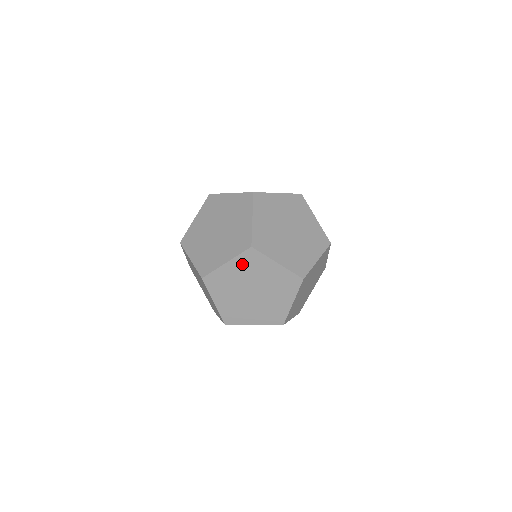
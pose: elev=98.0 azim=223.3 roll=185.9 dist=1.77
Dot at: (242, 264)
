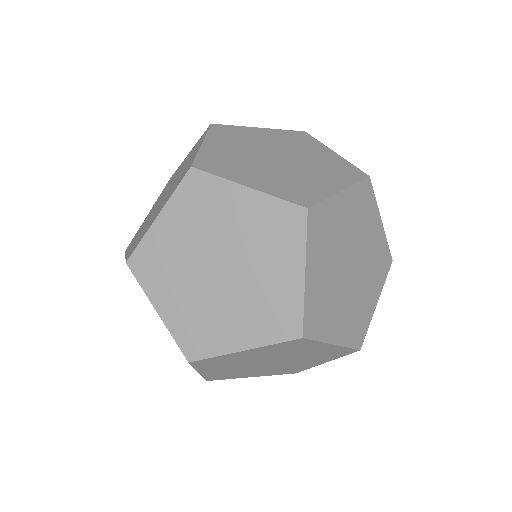
Dot at: (272, 349)
